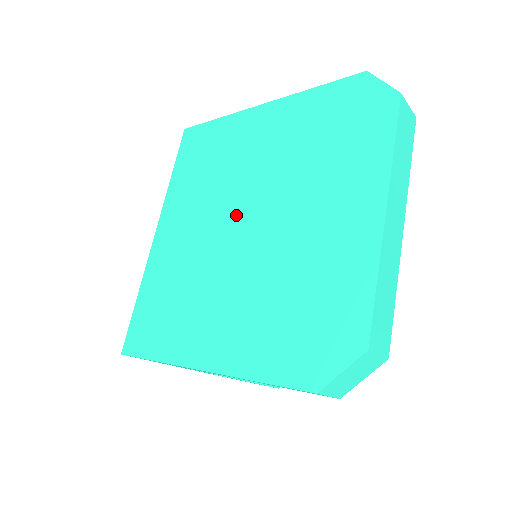
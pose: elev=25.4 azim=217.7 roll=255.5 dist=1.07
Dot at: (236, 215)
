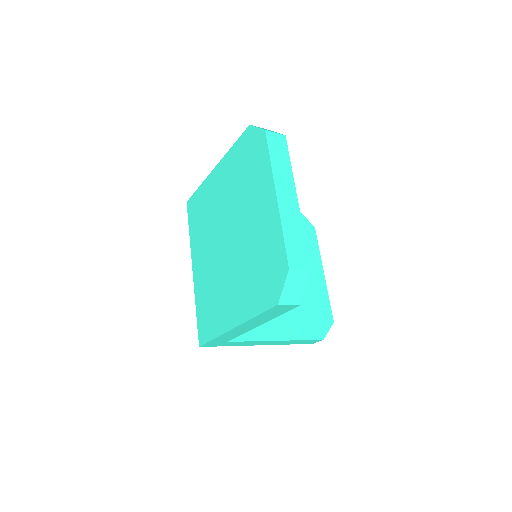
Dot at: (222, 236)
